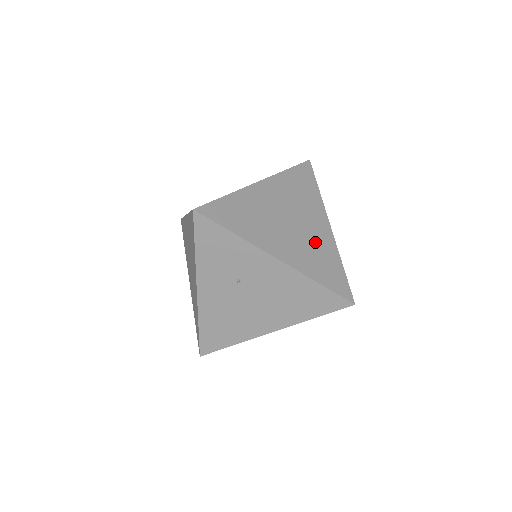
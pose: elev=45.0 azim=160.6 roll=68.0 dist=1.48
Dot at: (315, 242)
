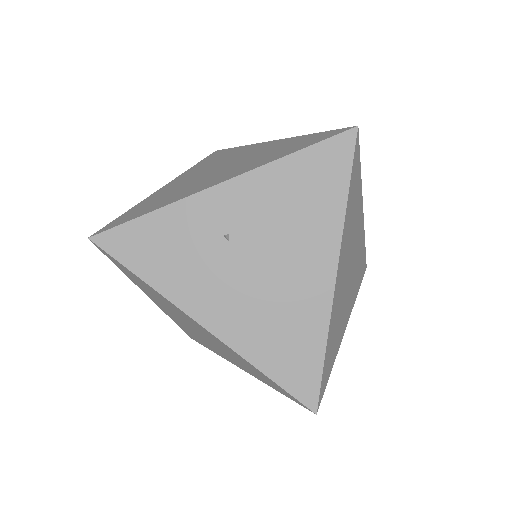
Dot at: (358, 257)
